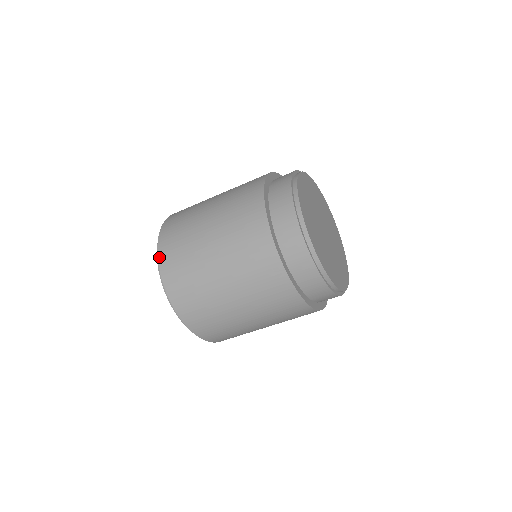
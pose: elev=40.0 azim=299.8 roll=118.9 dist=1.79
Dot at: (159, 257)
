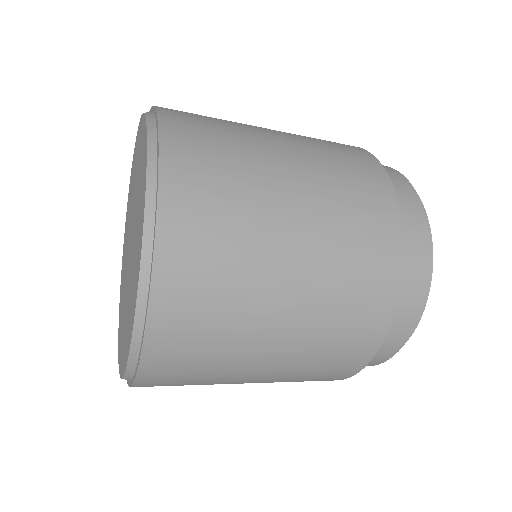
Dot at: (160, 229)
